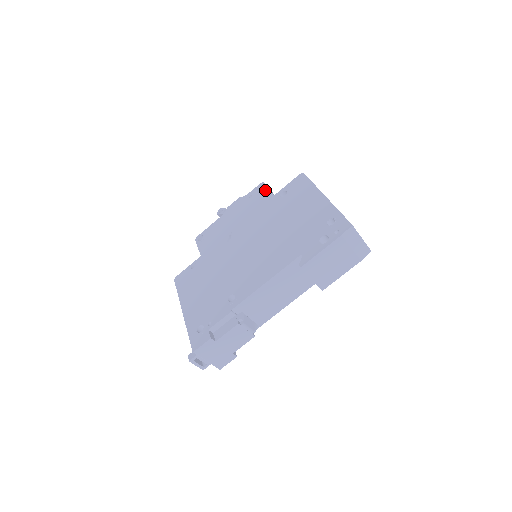
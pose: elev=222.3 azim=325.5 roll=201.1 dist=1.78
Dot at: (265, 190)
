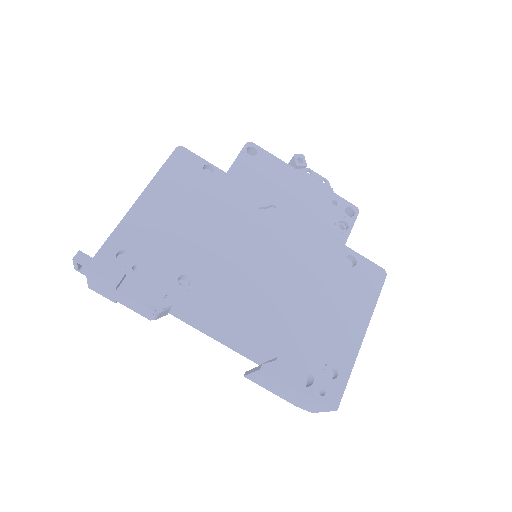
Dot at: (349, 223)
